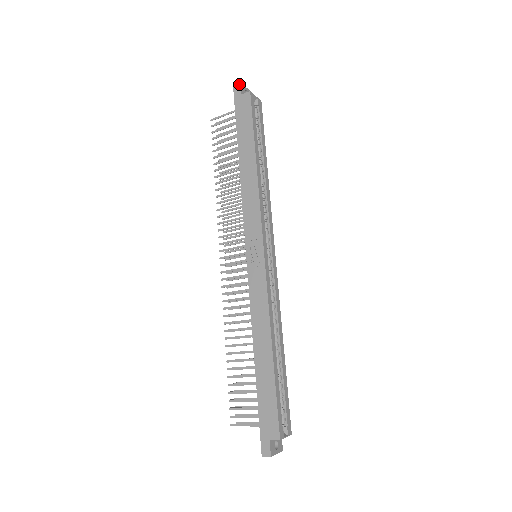
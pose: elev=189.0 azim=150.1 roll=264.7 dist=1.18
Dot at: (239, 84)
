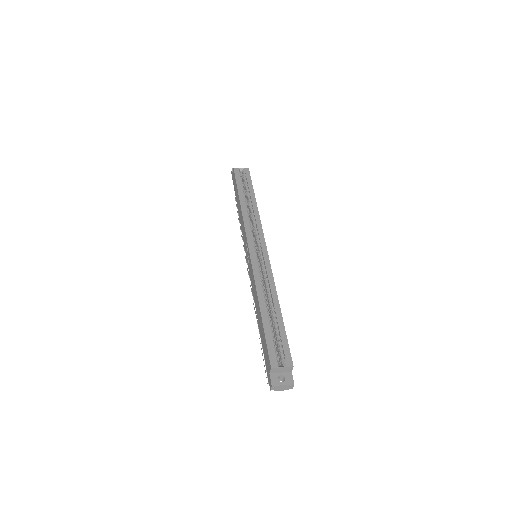
Dot at: (232, 170)
